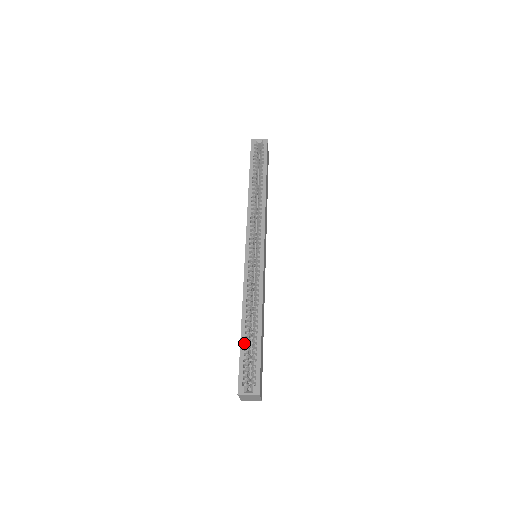
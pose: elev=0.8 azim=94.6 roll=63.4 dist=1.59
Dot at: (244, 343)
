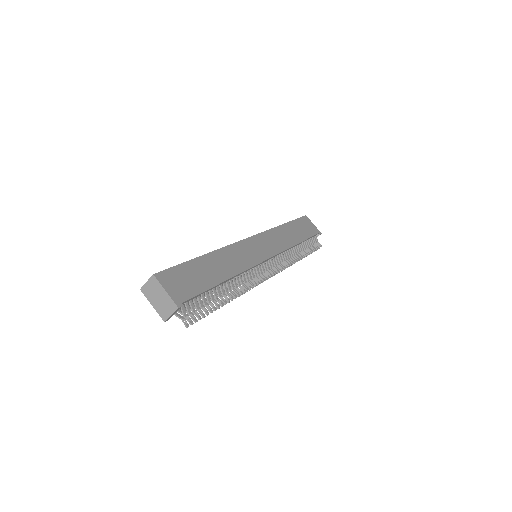
Dot at: occluded
